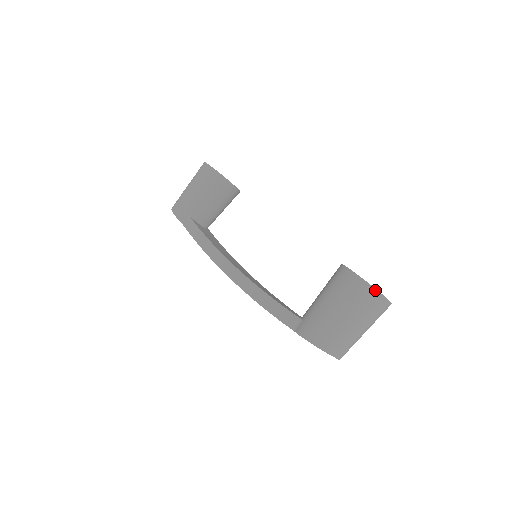
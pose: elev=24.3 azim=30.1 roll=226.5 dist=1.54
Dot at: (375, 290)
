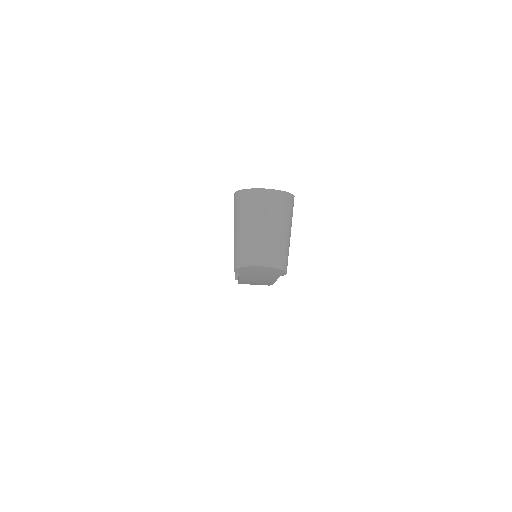
Dot at: (243, 191)
